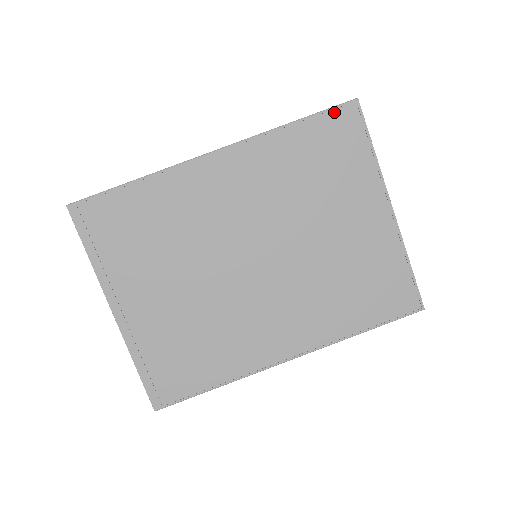
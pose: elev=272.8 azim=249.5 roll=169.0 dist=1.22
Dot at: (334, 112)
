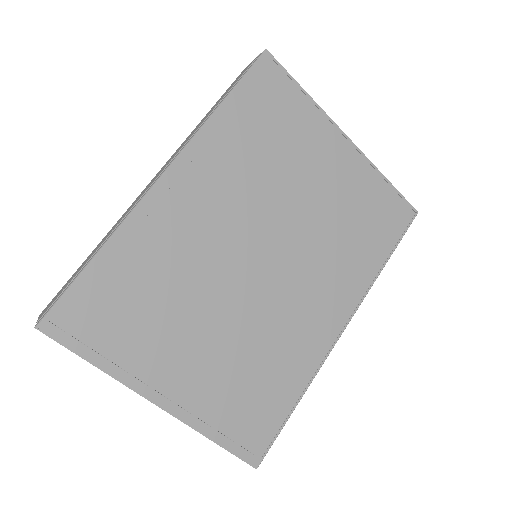
Dot at: (253, 73)
